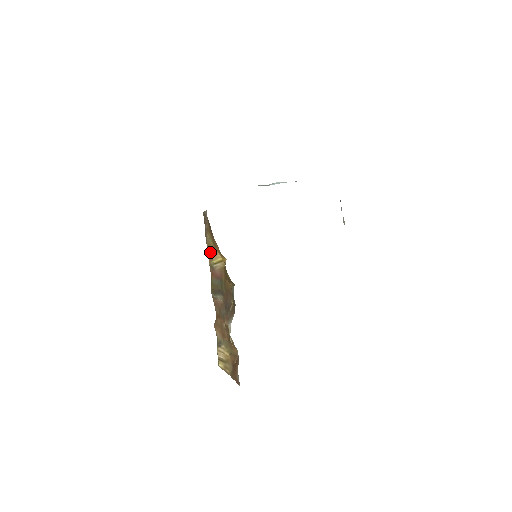
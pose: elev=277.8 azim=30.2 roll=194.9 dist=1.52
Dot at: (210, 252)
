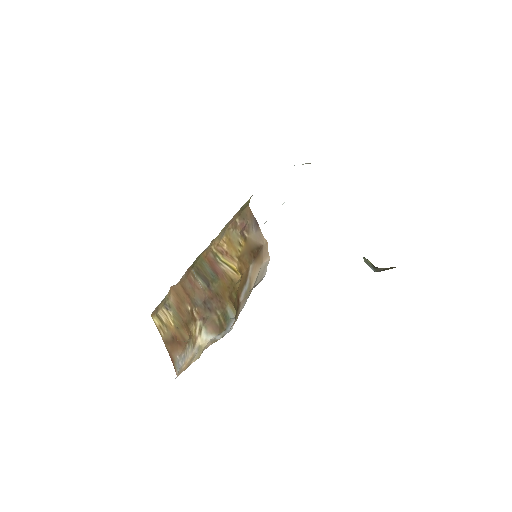
Dot at: (225, 246)
